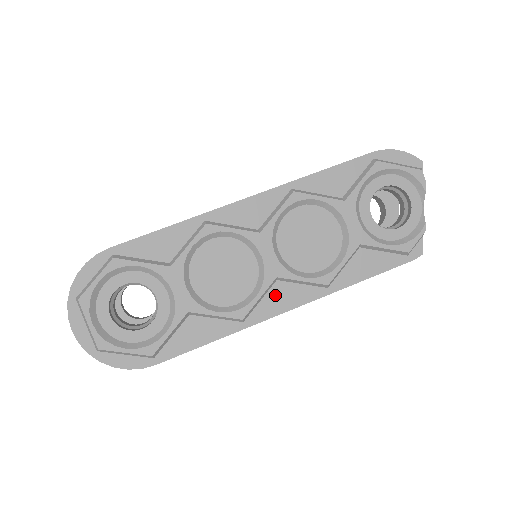
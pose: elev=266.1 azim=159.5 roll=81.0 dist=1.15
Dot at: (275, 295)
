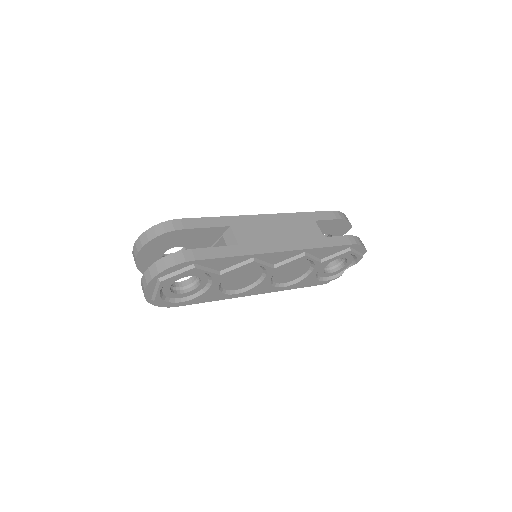
Dot at: (255, 289)
